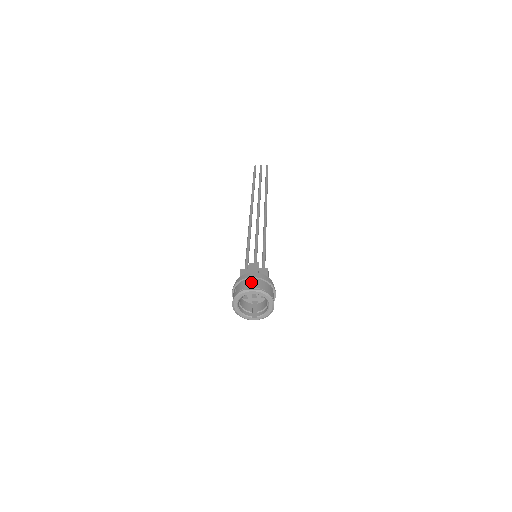
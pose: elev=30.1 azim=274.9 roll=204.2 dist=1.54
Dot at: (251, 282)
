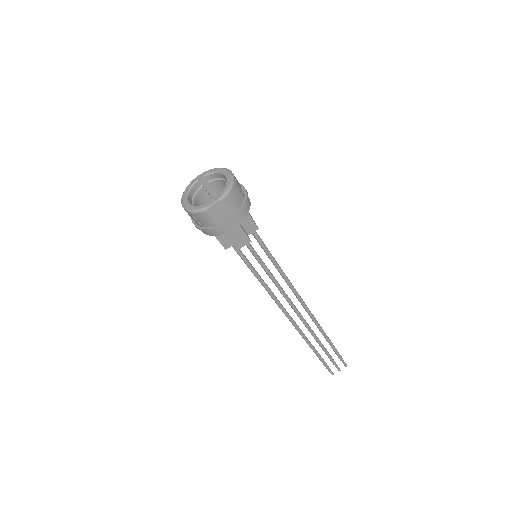
Dot at: (207, 187)
